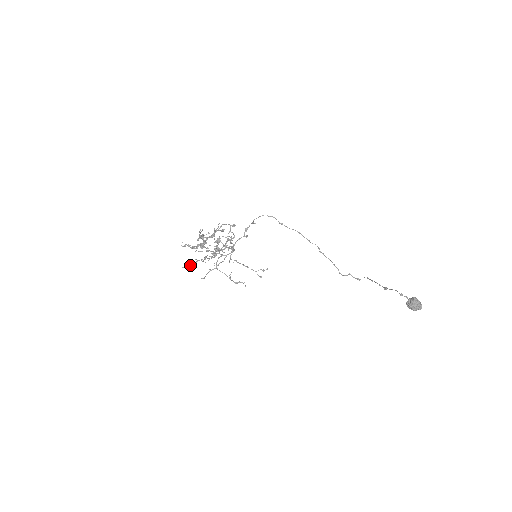
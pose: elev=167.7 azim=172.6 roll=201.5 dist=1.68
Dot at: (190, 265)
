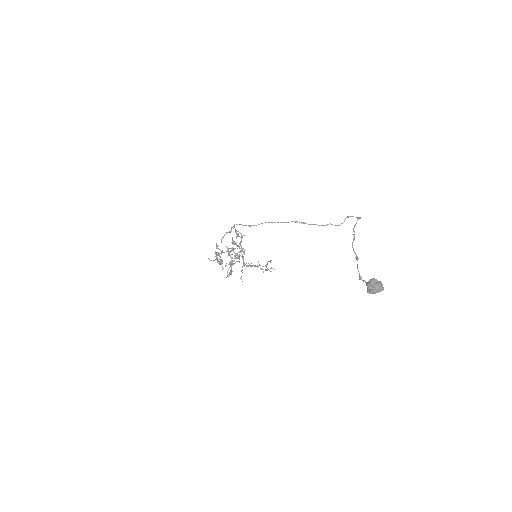
Dot at: (229, 275)
